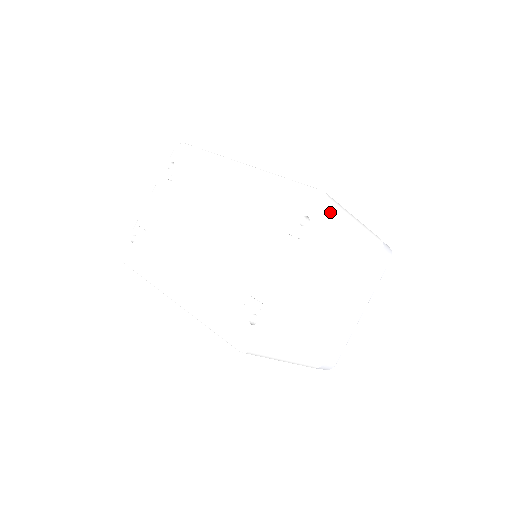
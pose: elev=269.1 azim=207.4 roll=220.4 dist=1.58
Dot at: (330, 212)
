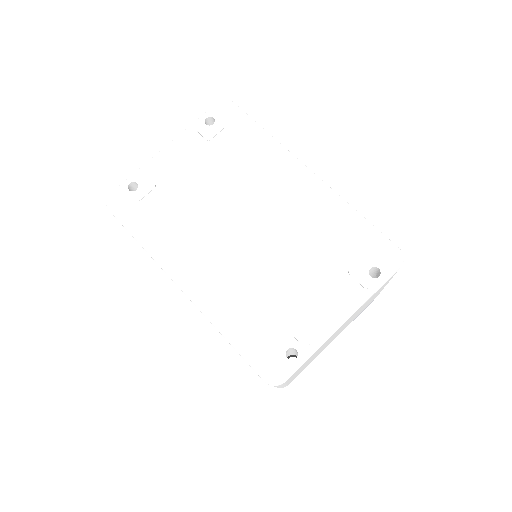
Dot at: occluded
